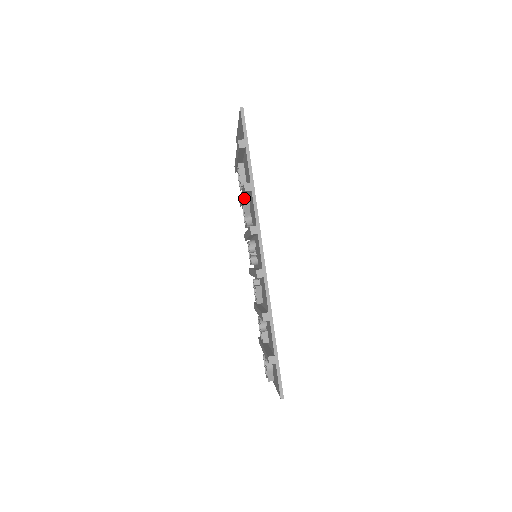
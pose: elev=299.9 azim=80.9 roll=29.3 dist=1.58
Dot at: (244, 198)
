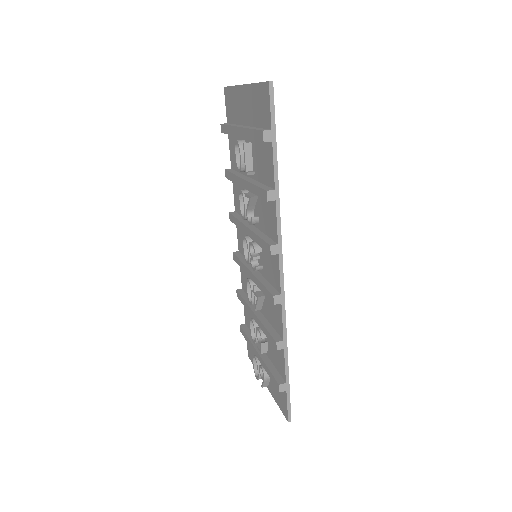
Dot at: occluded
